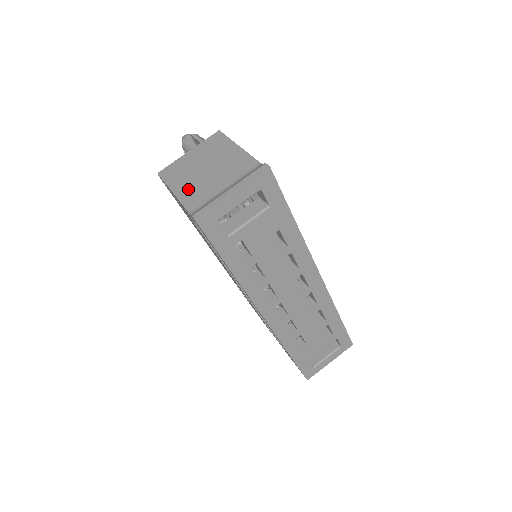
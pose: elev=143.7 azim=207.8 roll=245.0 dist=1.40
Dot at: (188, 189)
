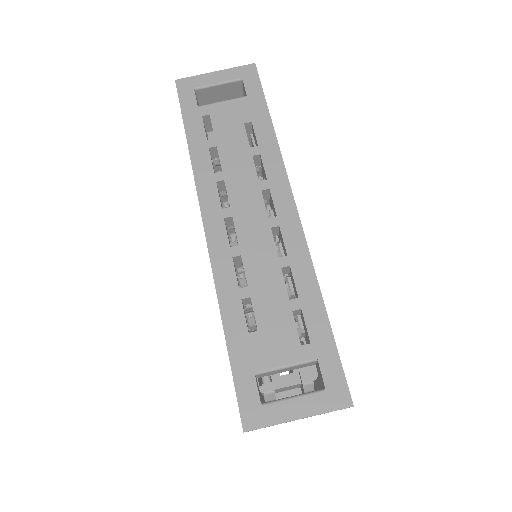
Dot at: occluded
